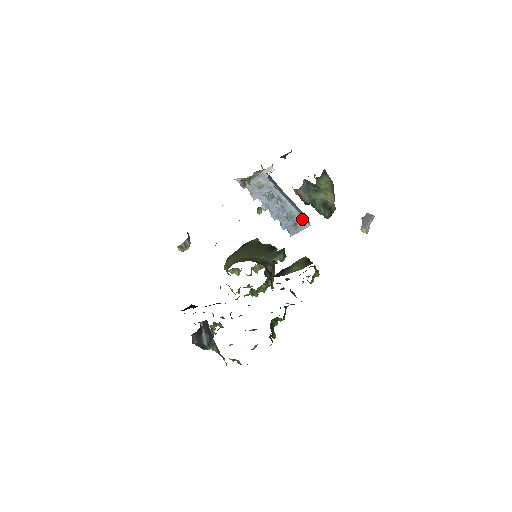
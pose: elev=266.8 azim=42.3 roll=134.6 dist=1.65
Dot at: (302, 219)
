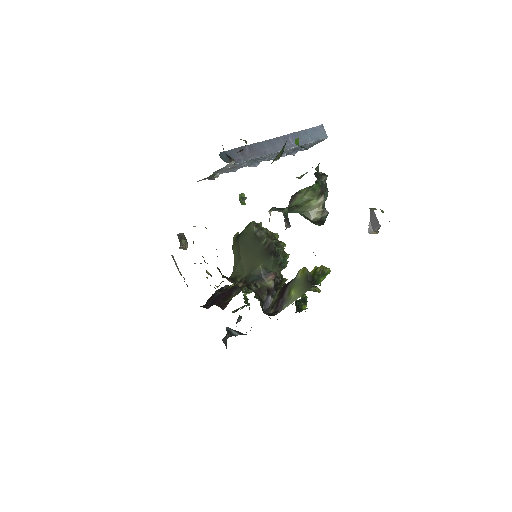
Dot at: (311, 142)
